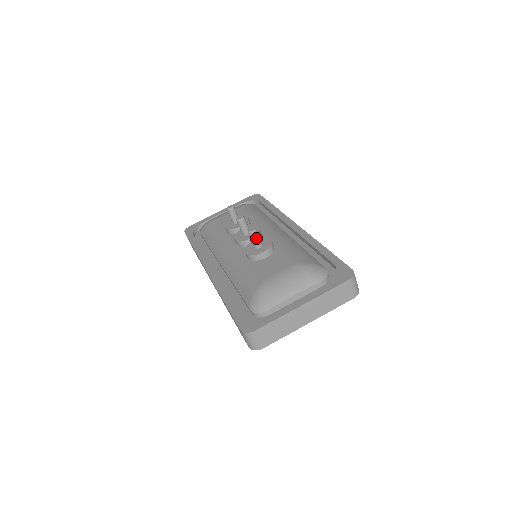
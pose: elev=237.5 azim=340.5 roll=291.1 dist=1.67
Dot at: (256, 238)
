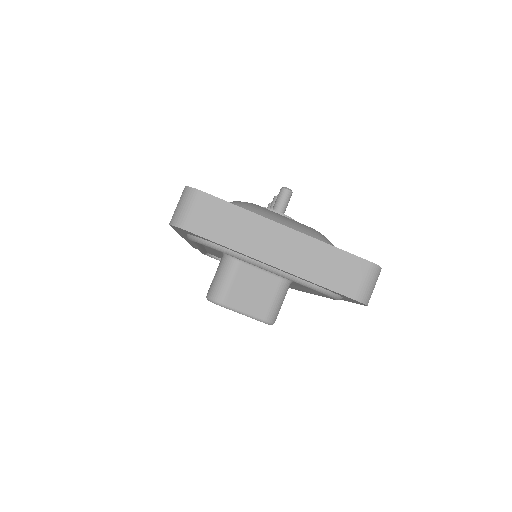
Dot at: (284, 199)
